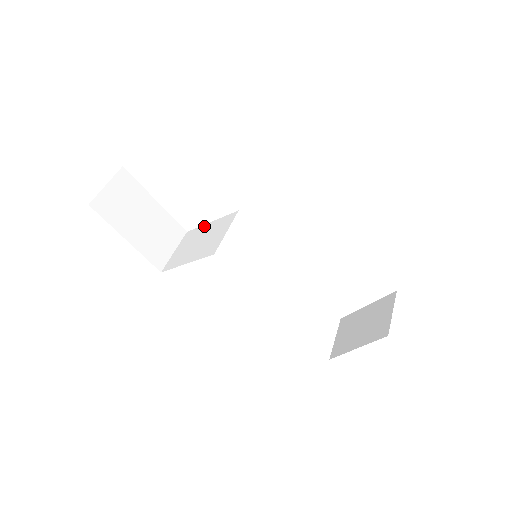
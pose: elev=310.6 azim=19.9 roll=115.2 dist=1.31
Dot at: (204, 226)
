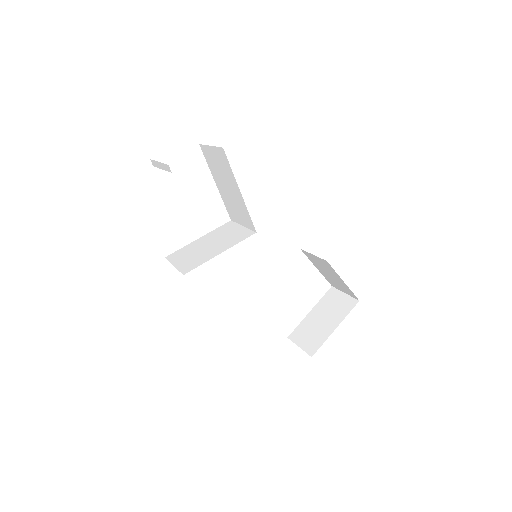
Dot at: (192, 243)
